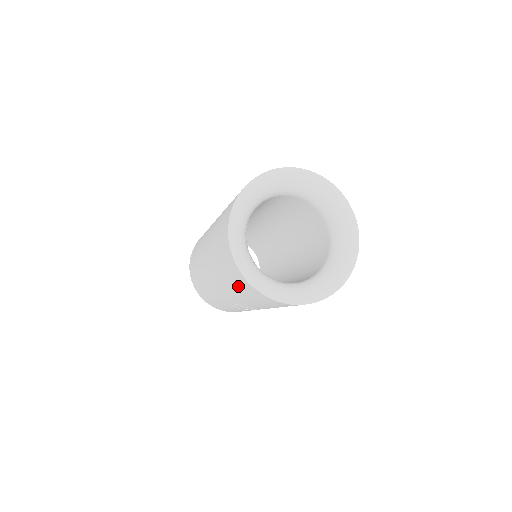
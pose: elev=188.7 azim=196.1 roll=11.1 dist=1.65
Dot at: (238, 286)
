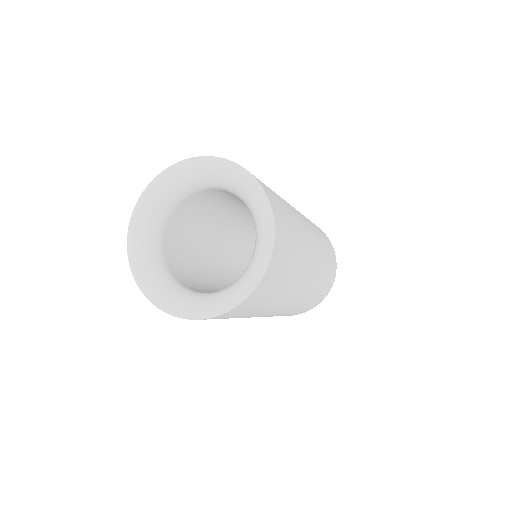
Dot at: occluded
